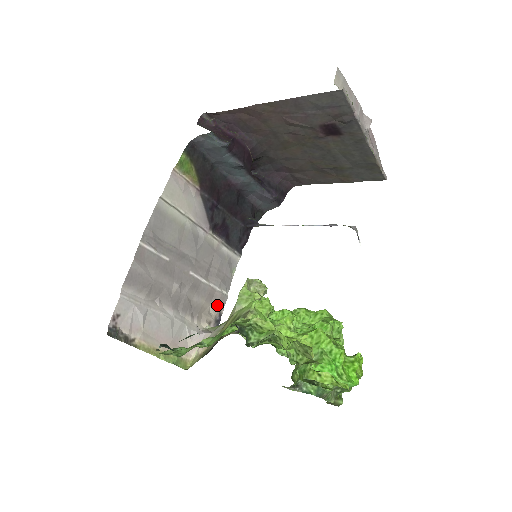
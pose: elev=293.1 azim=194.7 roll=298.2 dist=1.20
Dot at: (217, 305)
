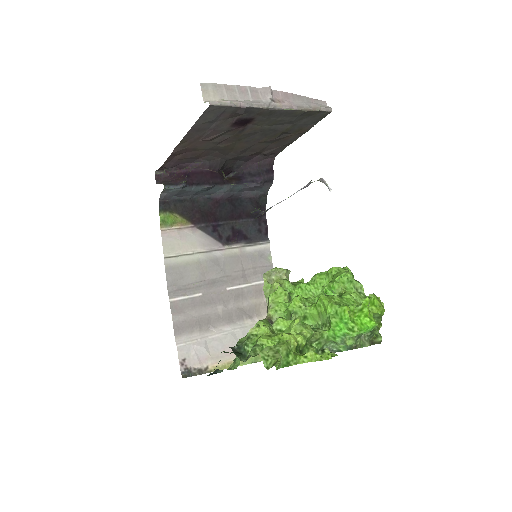
Dot at: occluded
